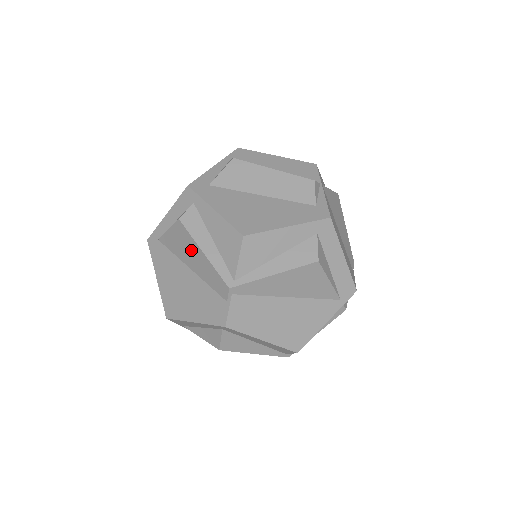
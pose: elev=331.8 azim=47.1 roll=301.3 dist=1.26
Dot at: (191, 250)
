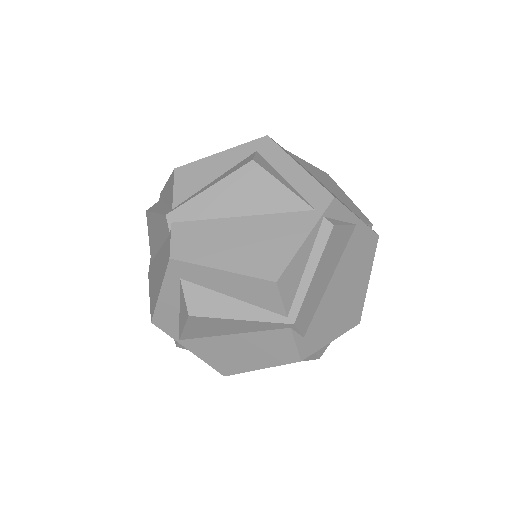
Dot at: (154, 227)
